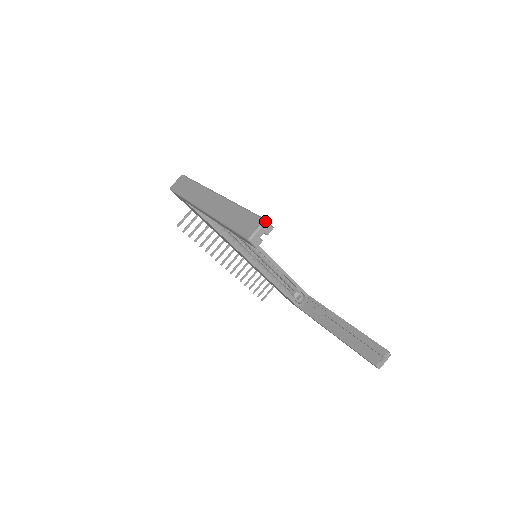
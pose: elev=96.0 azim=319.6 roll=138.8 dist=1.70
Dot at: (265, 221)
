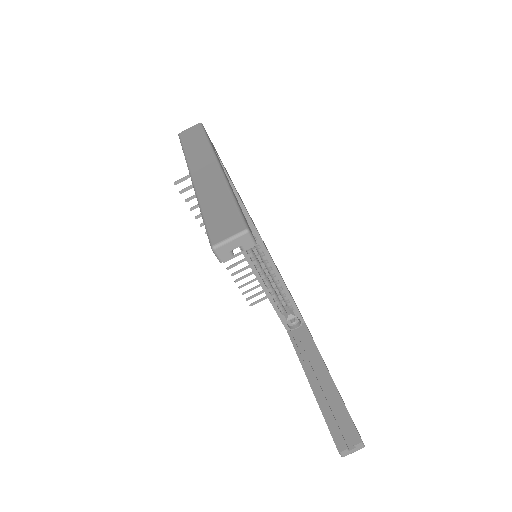
Dot at: (246, 231)
